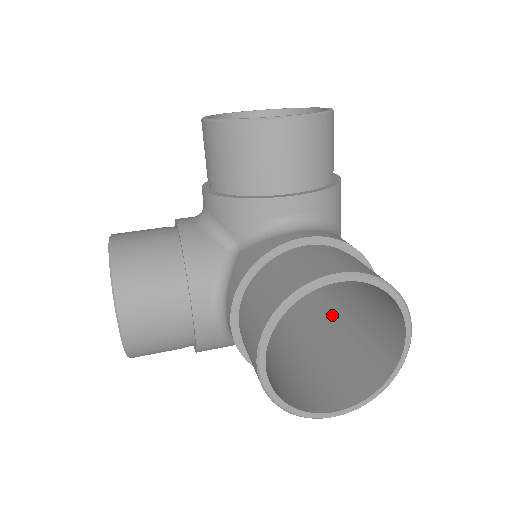
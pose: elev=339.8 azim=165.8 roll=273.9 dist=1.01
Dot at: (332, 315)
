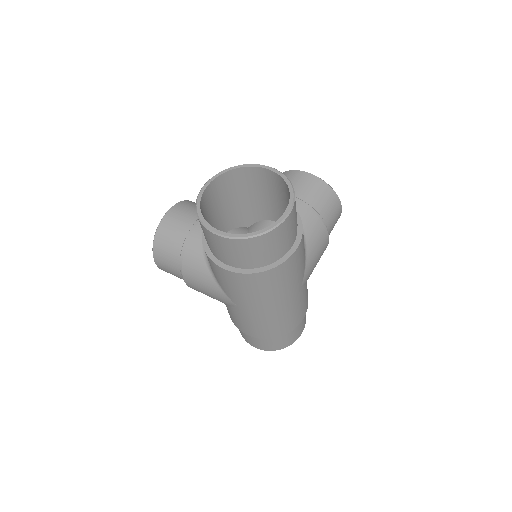
Dot at: occluded
